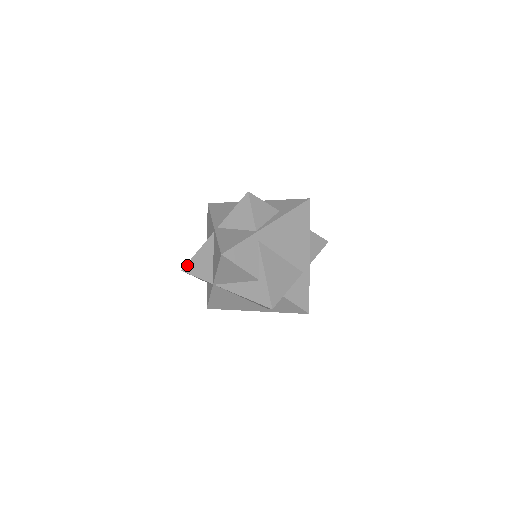
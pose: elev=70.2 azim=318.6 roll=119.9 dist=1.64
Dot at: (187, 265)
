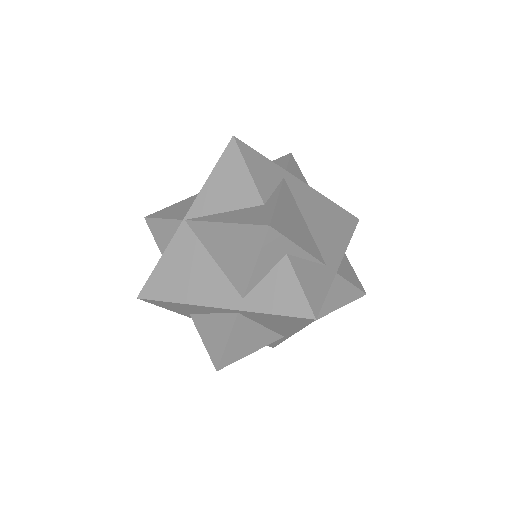
Dot at: (158, 211)
